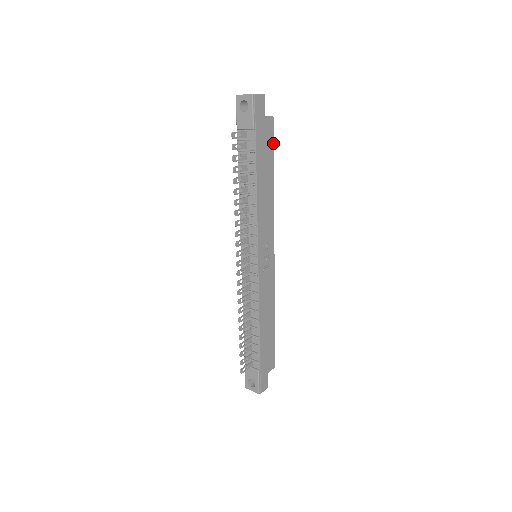
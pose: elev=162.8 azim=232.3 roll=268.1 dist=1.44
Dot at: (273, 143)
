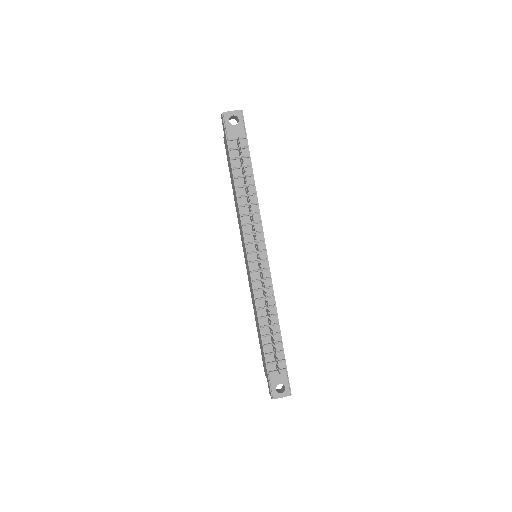
Dot at: occluded
